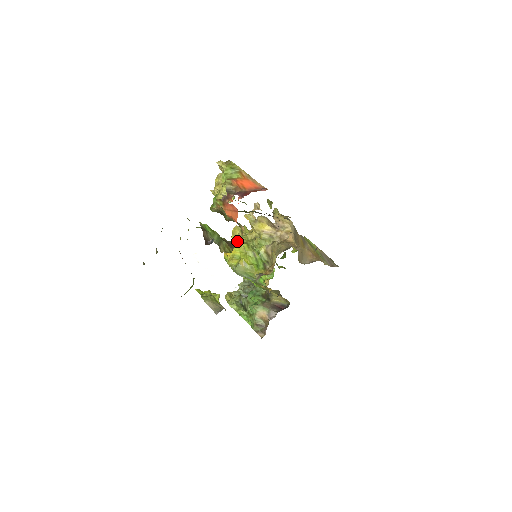
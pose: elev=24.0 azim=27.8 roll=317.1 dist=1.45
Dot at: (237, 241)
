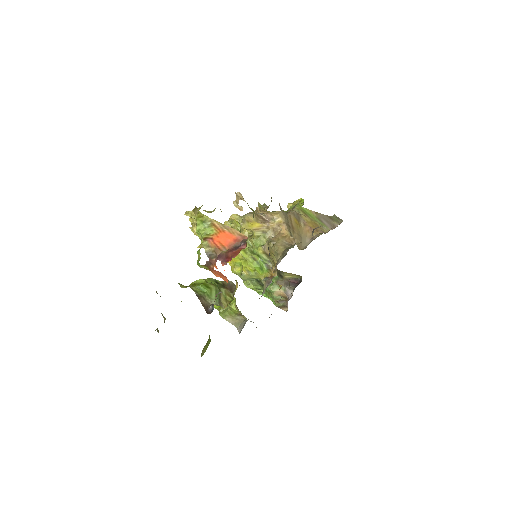
Dot at: occluded
